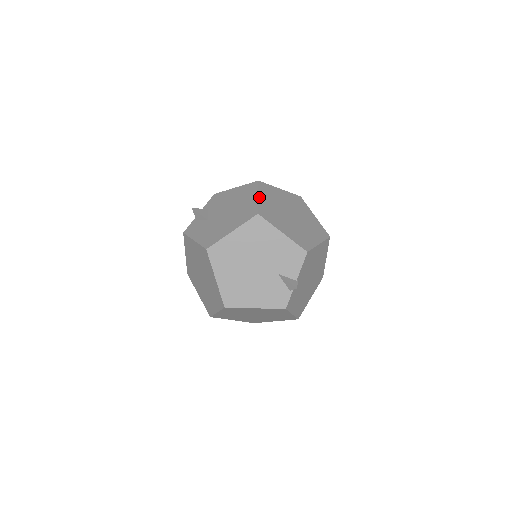
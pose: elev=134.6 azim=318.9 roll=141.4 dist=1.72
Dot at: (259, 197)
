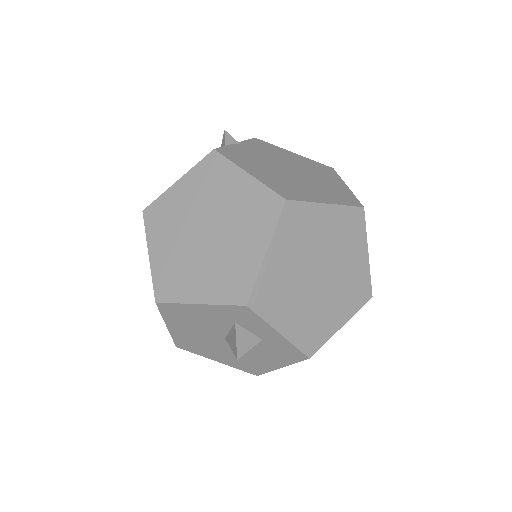
Dot at: occluded
